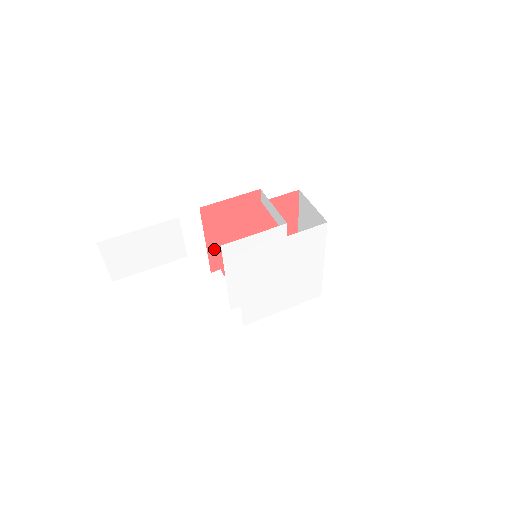
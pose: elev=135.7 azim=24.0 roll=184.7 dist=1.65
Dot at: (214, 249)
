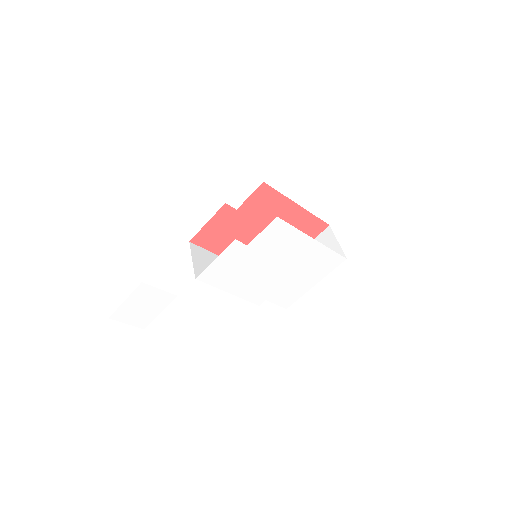
Dot at: occluded
